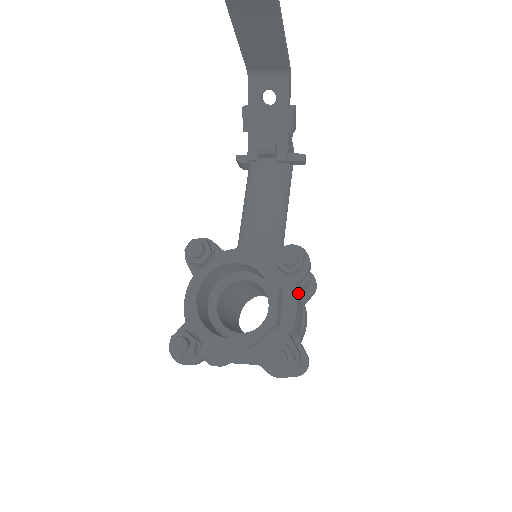
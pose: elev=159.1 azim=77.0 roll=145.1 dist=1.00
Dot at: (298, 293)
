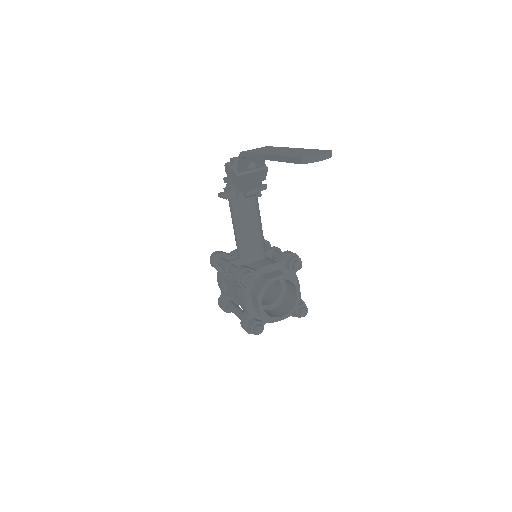
Dot at: occluded
